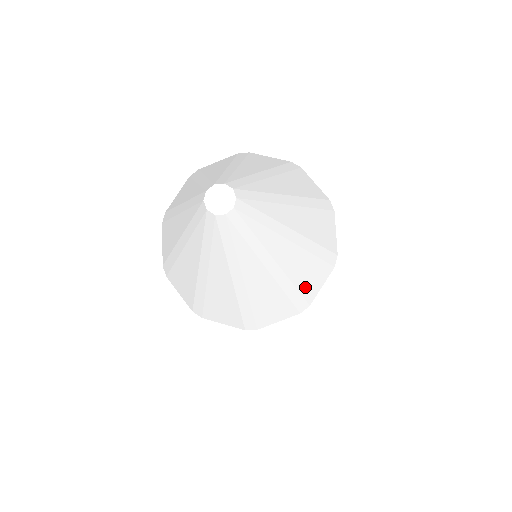
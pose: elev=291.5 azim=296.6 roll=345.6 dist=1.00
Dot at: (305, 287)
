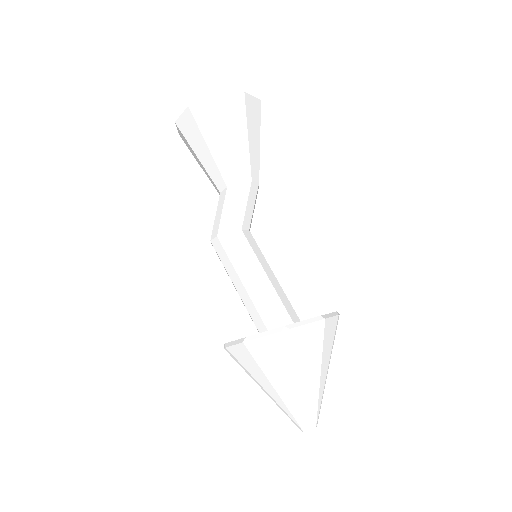
Dot at: occluded
